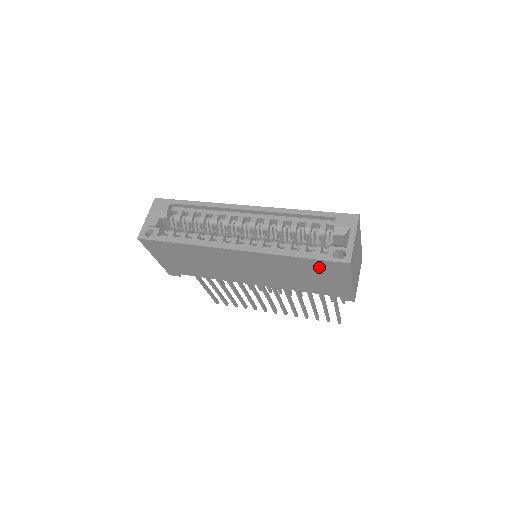
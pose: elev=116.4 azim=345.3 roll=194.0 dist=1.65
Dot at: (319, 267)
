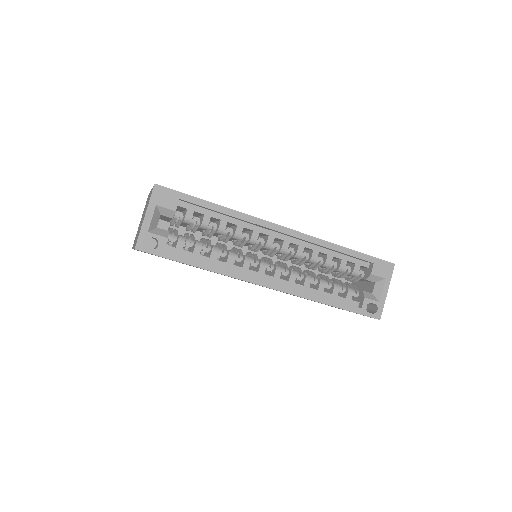
Dot at: occluded
